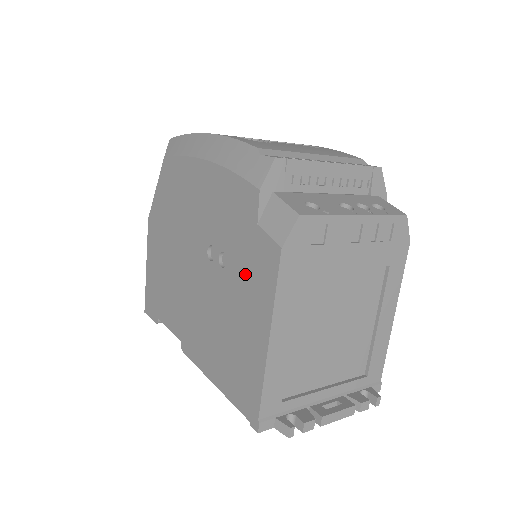
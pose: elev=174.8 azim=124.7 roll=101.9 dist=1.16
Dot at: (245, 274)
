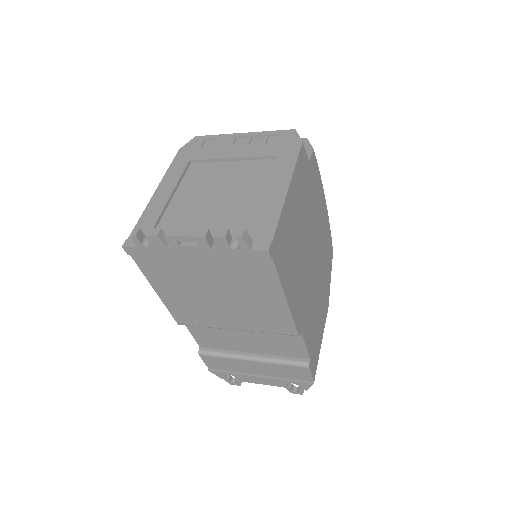
Dot at: occluded
